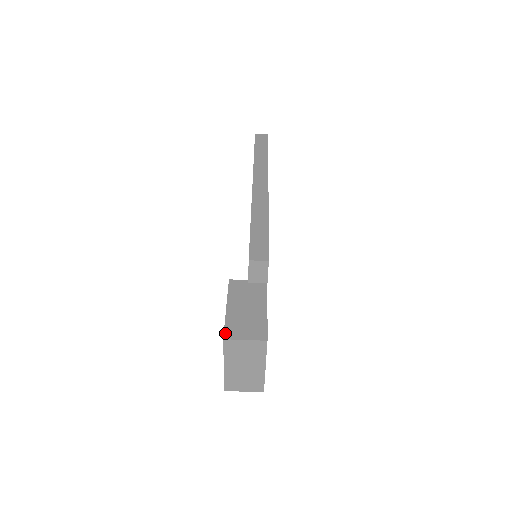
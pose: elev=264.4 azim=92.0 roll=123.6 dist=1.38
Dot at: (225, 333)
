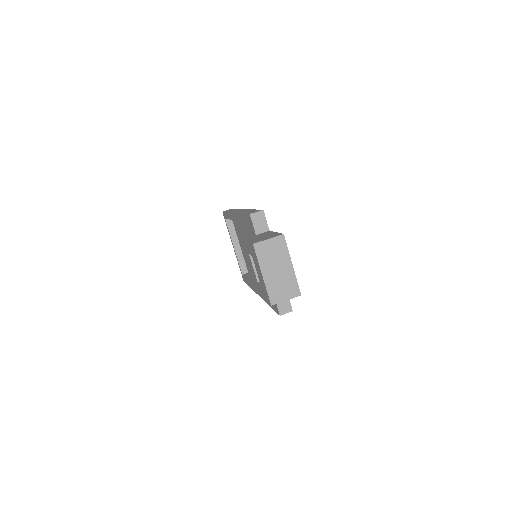
Dot at: (253, 243)
